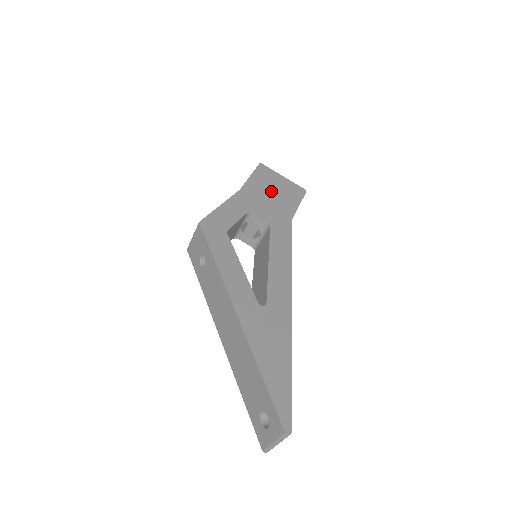
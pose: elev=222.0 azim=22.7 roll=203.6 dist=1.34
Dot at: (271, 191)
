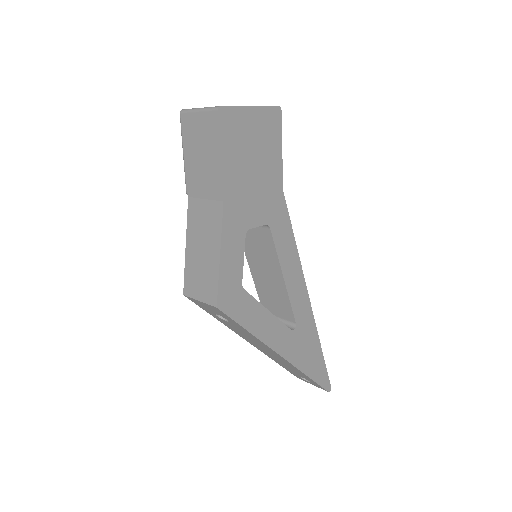
Dot at: (251, 161)
